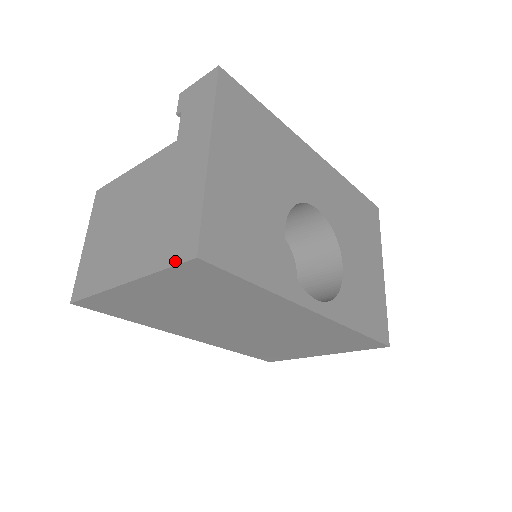
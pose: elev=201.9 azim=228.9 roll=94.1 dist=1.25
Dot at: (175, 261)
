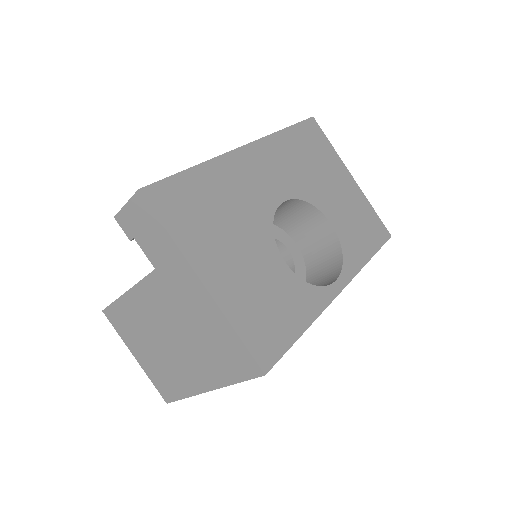
Dot at: (246, 377)
